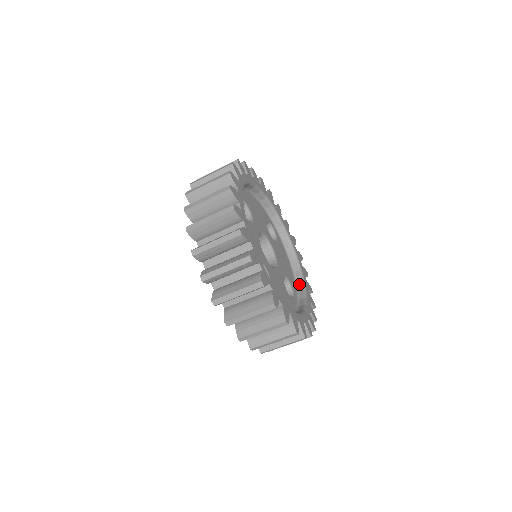
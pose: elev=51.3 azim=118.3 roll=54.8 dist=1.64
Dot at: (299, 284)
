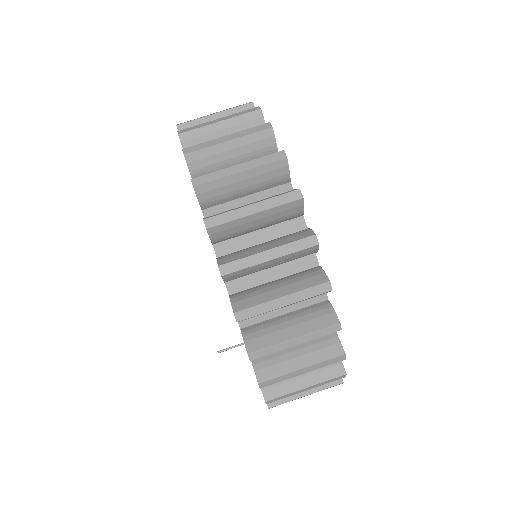
Dot at: occluded
